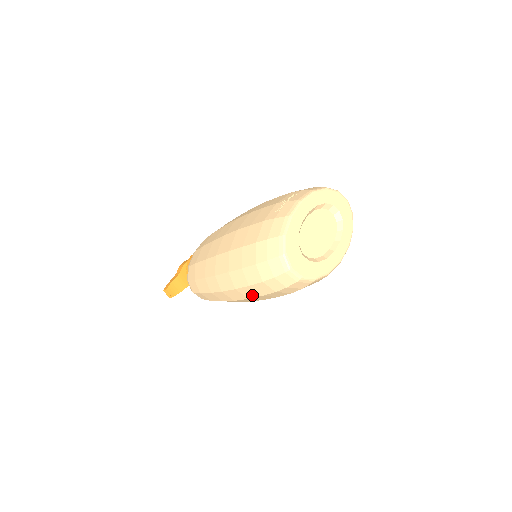
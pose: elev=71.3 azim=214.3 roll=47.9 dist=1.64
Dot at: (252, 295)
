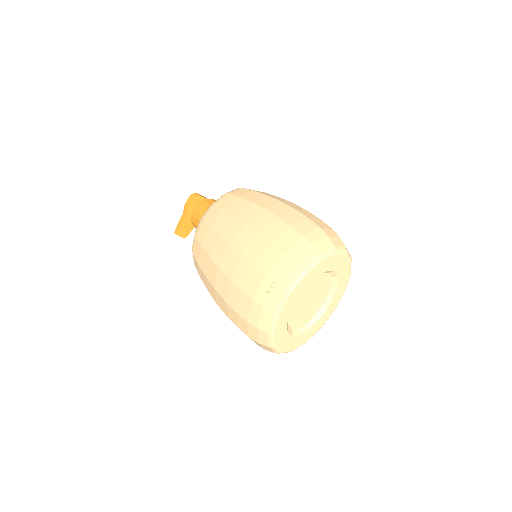
Dot at: occluded
